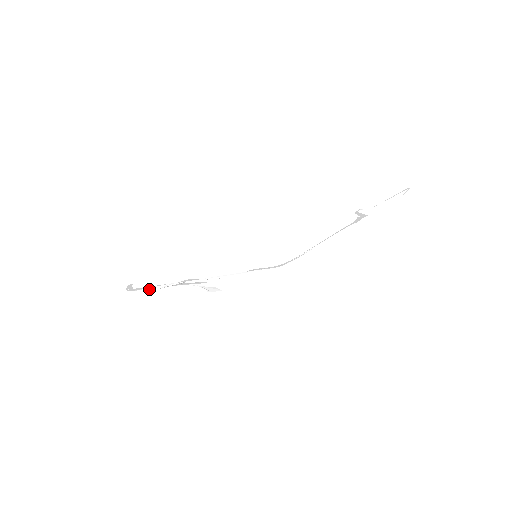
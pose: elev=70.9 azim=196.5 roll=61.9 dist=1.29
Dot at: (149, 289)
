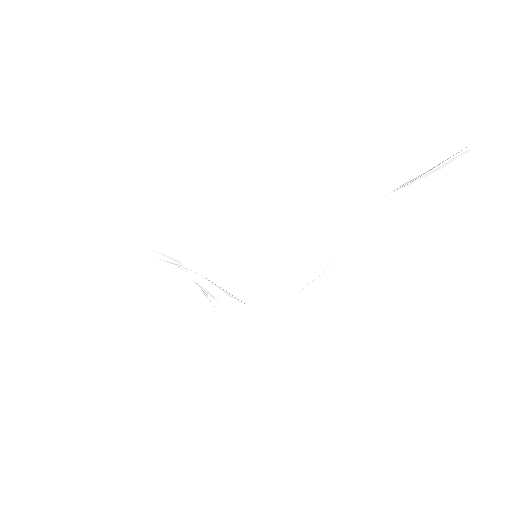
Dot at: (168, 262)
